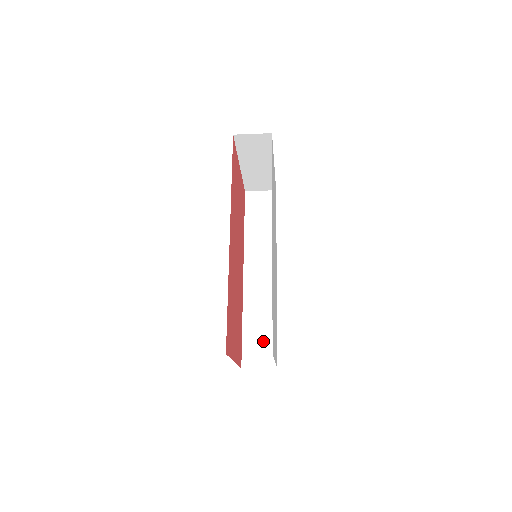
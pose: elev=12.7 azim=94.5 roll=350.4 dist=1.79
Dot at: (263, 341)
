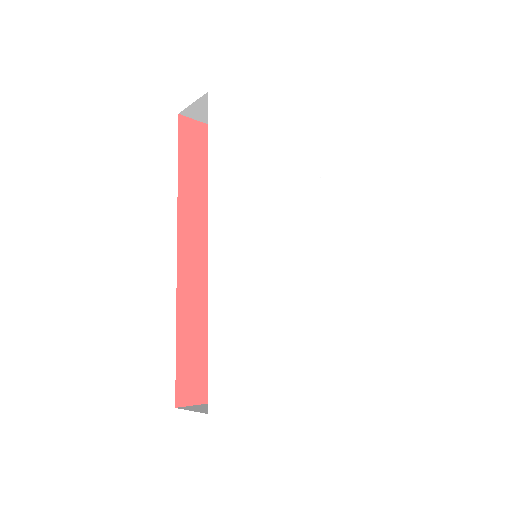
Dot at: occluded
